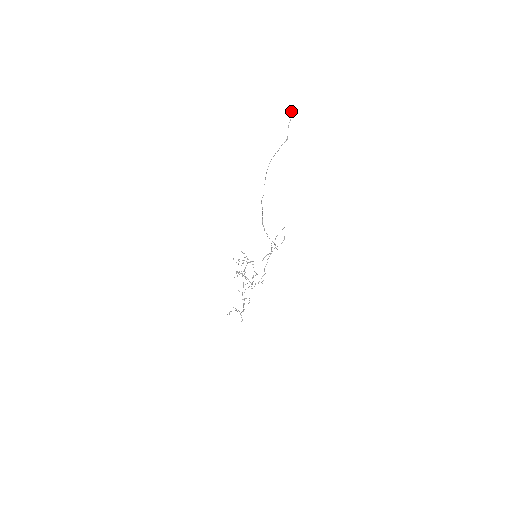
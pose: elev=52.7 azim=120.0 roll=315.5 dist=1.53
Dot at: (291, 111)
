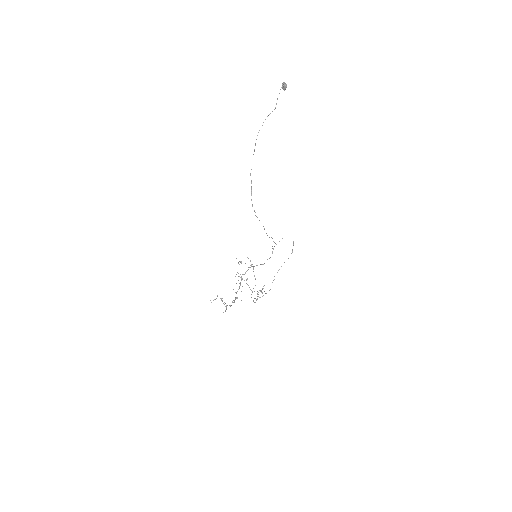
Dot at: (283, 85)
